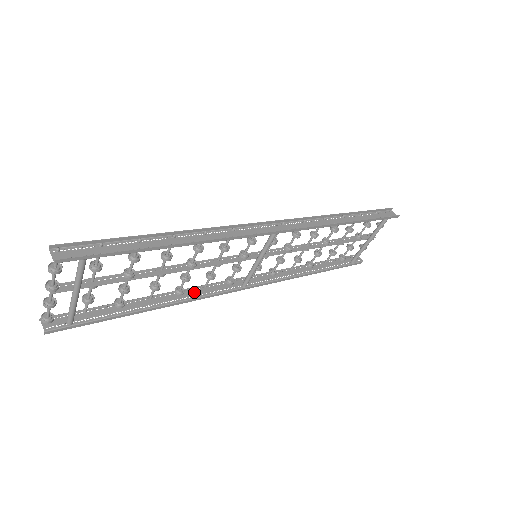
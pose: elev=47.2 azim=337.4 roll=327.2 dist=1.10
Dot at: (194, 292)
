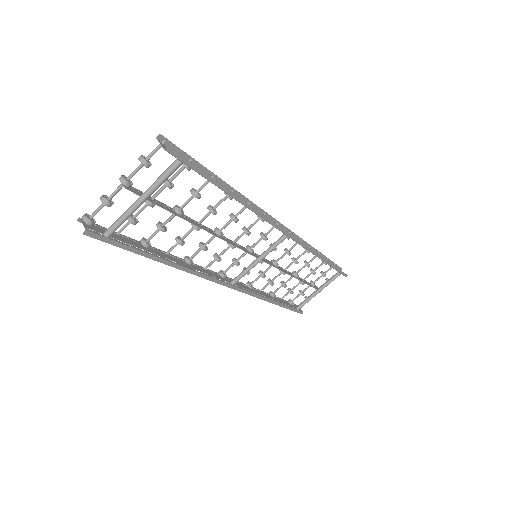
Dot at: (198, 268)
